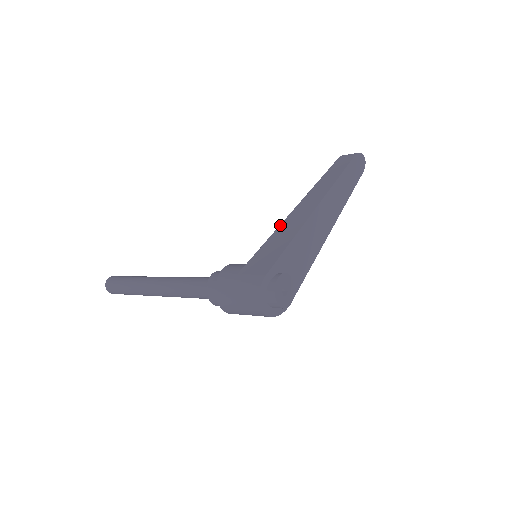
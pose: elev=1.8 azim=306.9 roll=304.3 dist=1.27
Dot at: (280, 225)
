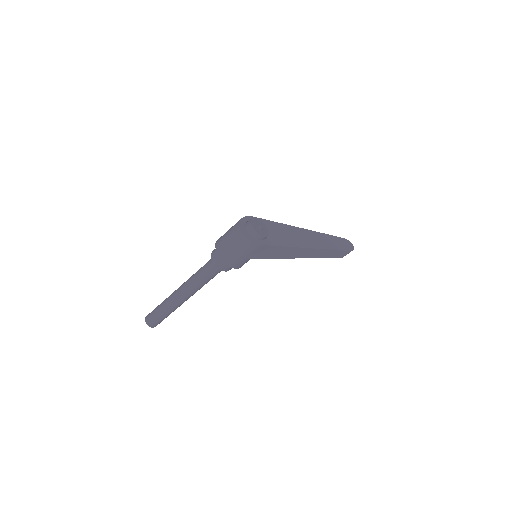
Dot at: occluded
